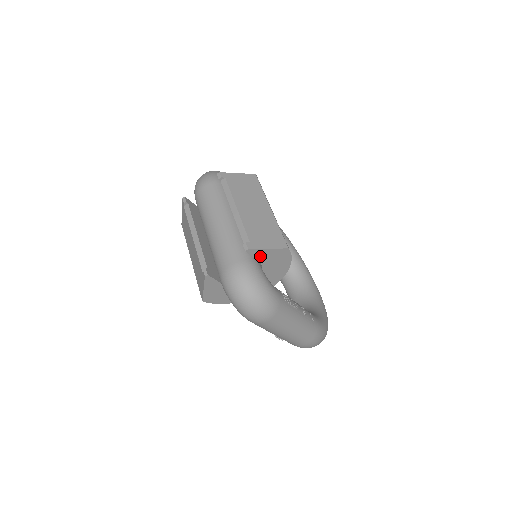
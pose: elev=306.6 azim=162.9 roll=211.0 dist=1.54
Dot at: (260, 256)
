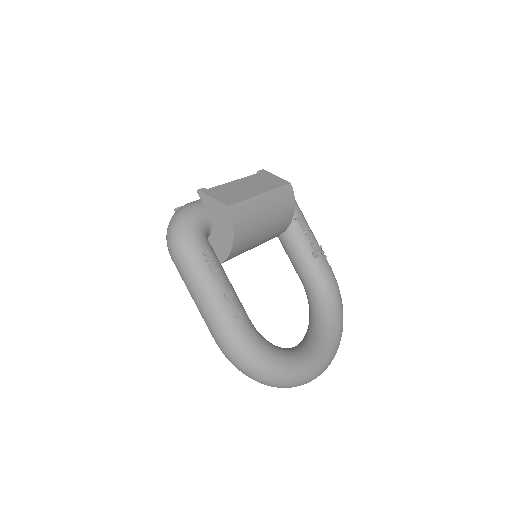
Dot at: (208, 205)
